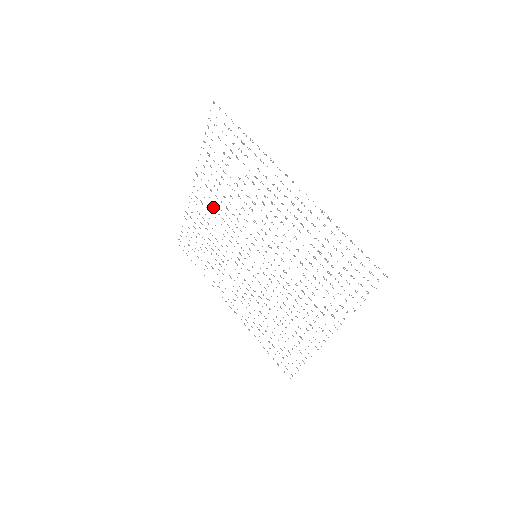
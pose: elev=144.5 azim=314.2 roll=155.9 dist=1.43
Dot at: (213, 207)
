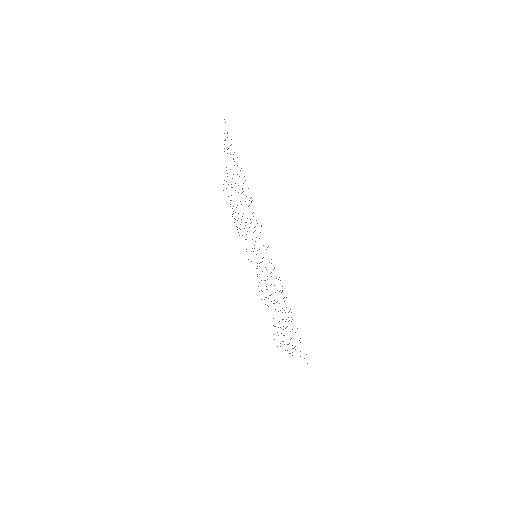
Dot at: occluded
